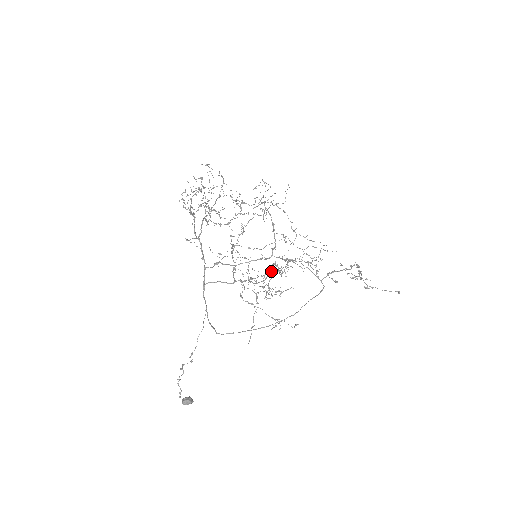
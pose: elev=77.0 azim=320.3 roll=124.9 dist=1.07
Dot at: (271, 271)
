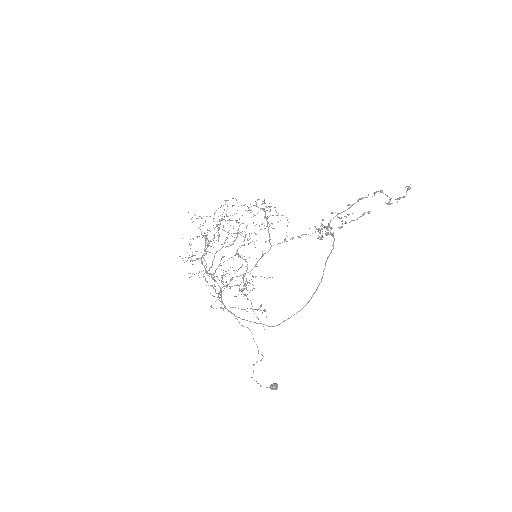
Dot at: occluded
